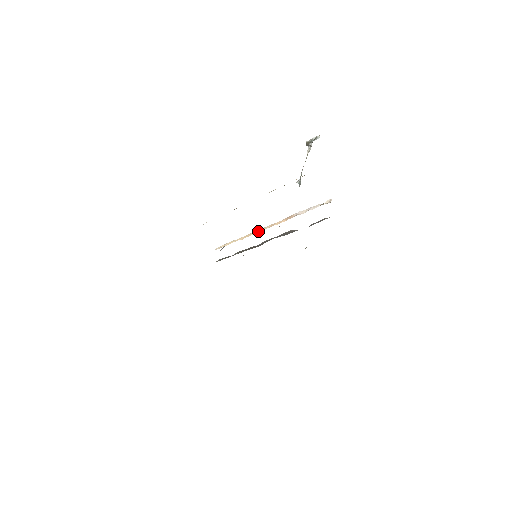
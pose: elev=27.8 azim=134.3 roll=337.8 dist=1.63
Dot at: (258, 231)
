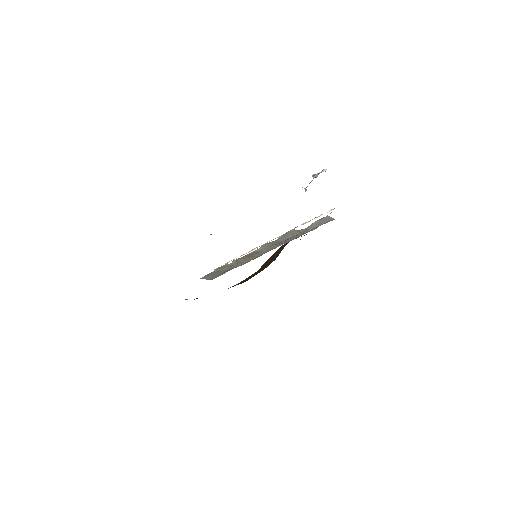
Dot at: occluded
